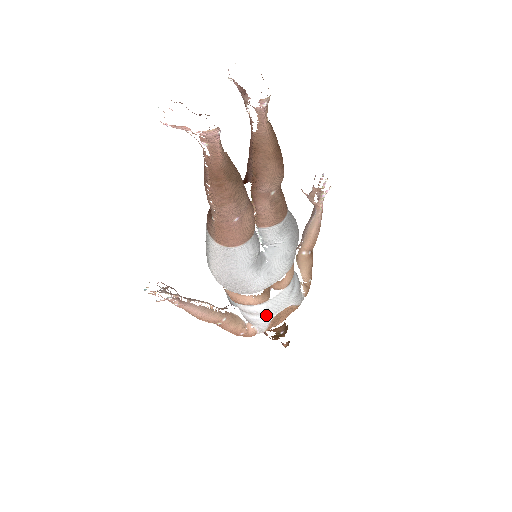
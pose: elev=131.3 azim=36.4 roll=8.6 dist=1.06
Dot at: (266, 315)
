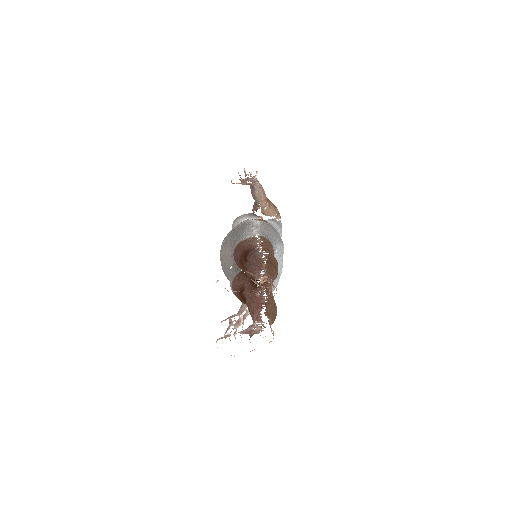
Dot at: occluded
